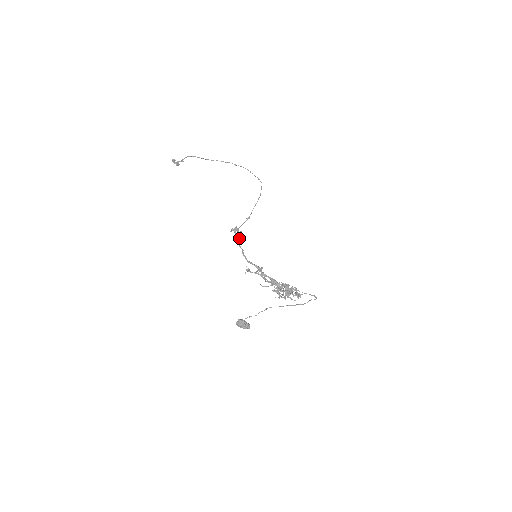
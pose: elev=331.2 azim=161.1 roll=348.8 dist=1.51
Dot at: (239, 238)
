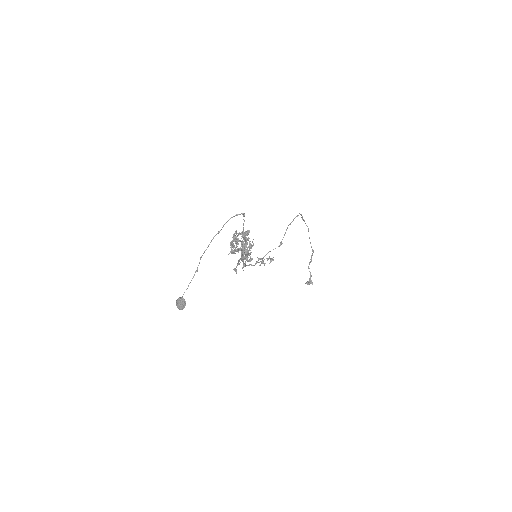
Dot at: (258, 262)
